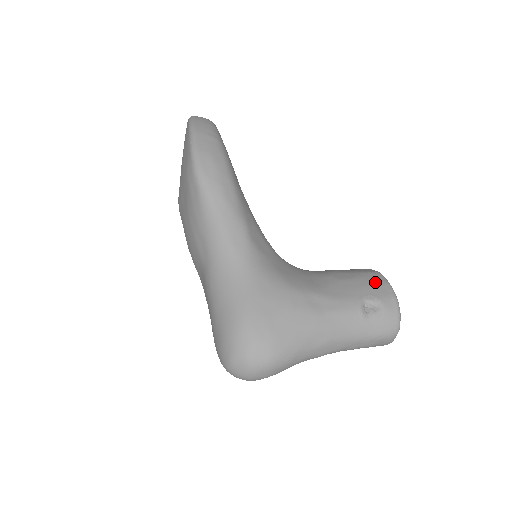
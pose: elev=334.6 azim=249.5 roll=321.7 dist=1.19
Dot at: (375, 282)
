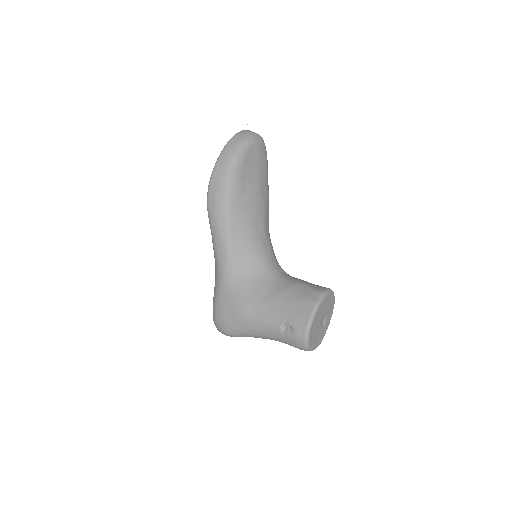
Dot at: (302, 311)
